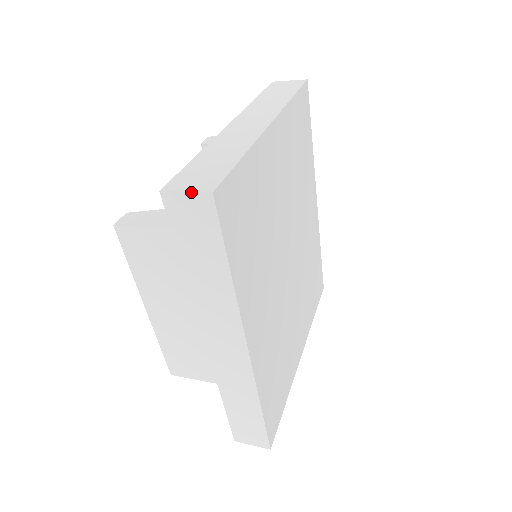
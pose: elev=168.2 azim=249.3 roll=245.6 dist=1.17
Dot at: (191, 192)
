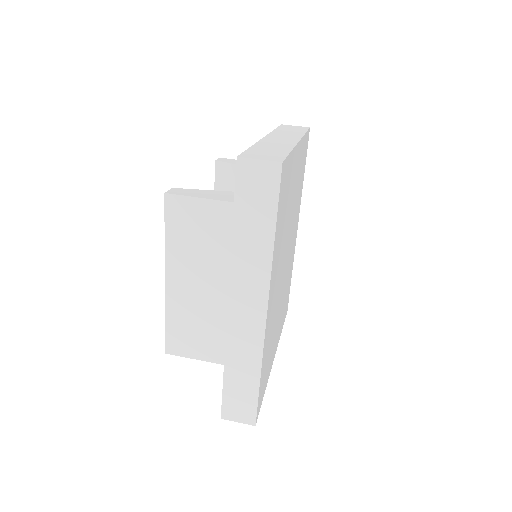
Dot at: (264, 160)
